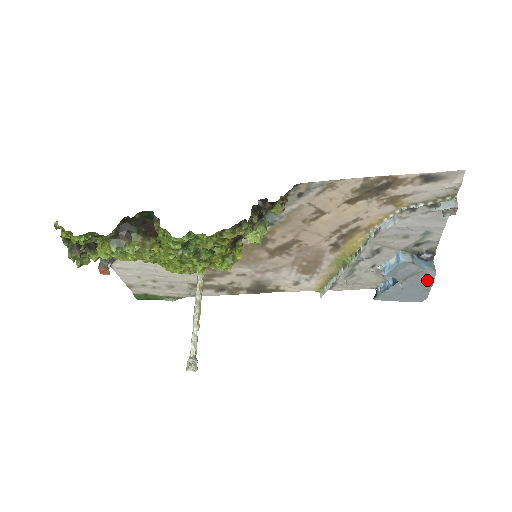
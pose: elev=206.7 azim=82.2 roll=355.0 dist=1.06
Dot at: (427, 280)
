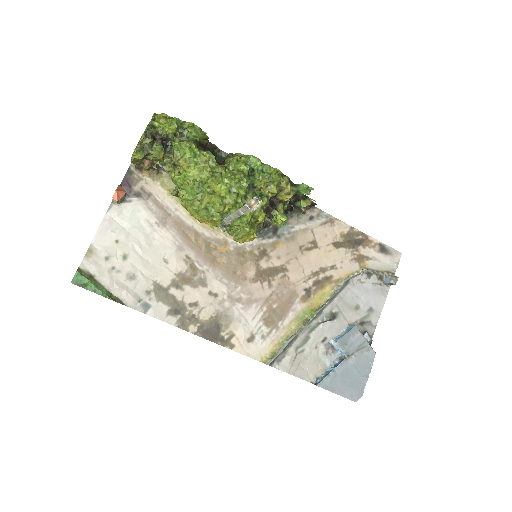
Dot at: (368, 362)
